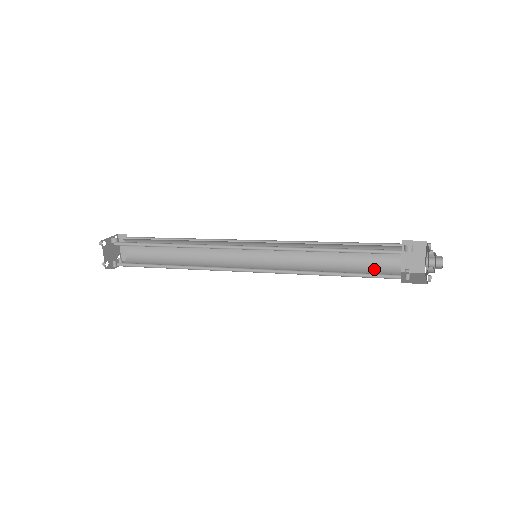
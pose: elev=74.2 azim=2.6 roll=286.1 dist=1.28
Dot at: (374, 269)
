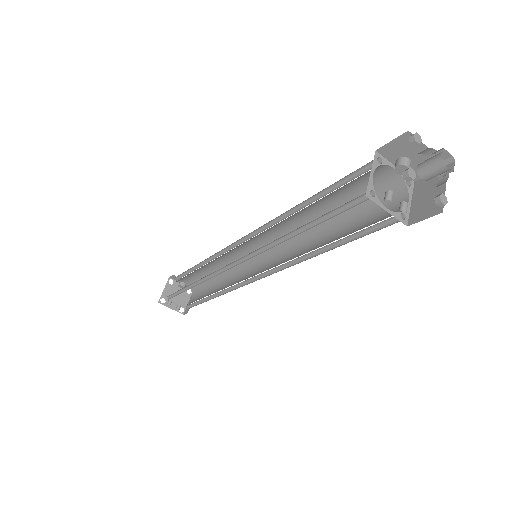
Dot at: occluded
